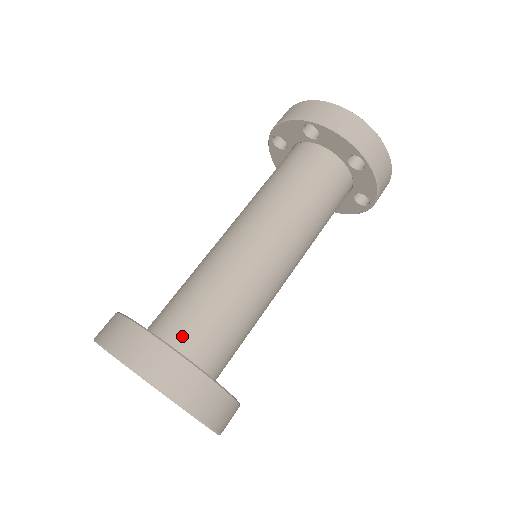
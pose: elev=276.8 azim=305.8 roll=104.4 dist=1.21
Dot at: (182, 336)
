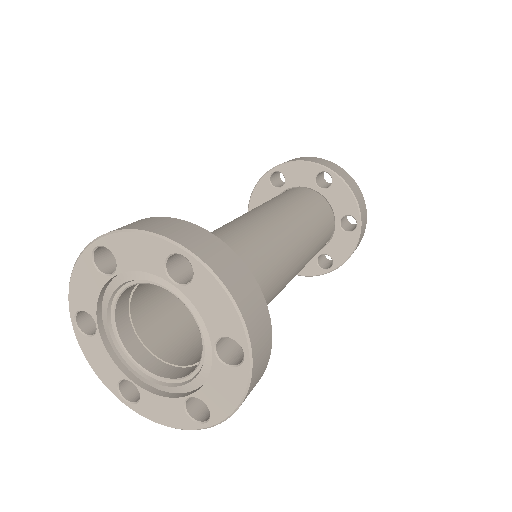
Dot at: occluded
